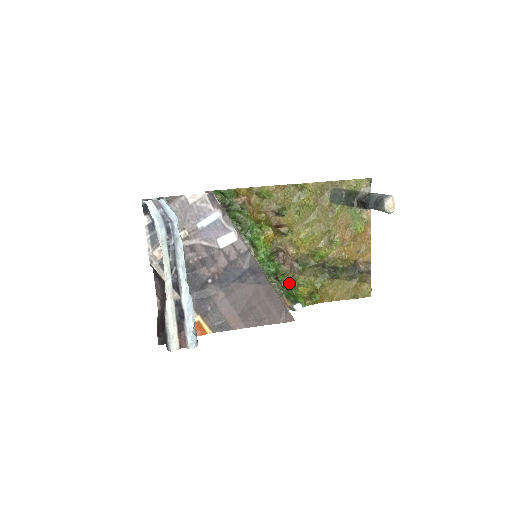
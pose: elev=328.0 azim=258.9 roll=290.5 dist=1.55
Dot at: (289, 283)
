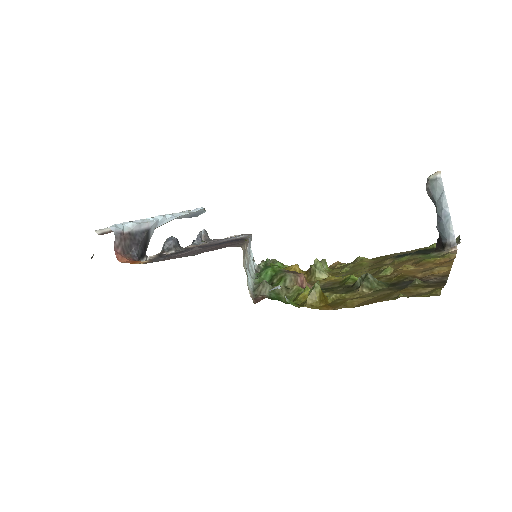
Dot at: (286, 293)
